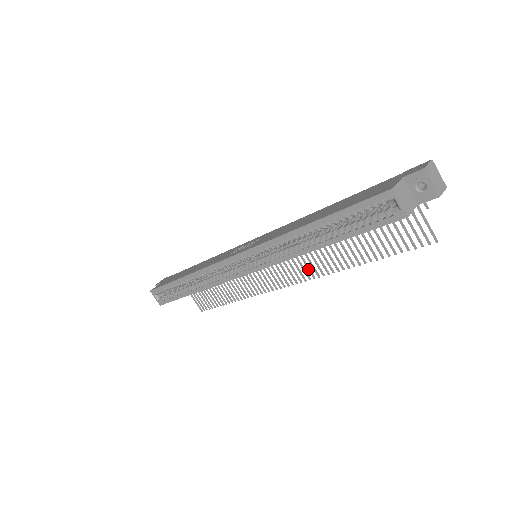
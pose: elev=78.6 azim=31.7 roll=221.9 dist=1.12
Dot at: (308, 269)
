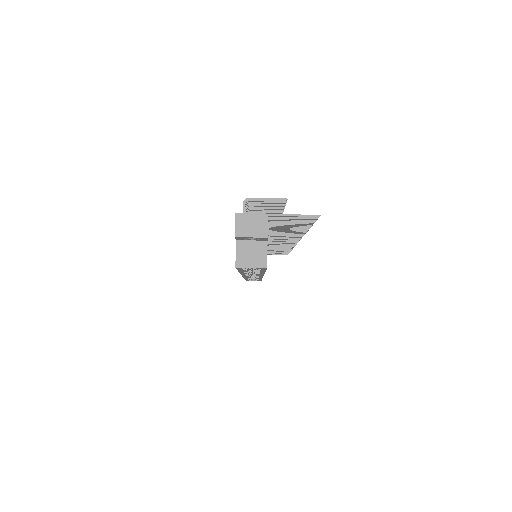
Dot at: (290, 238)
